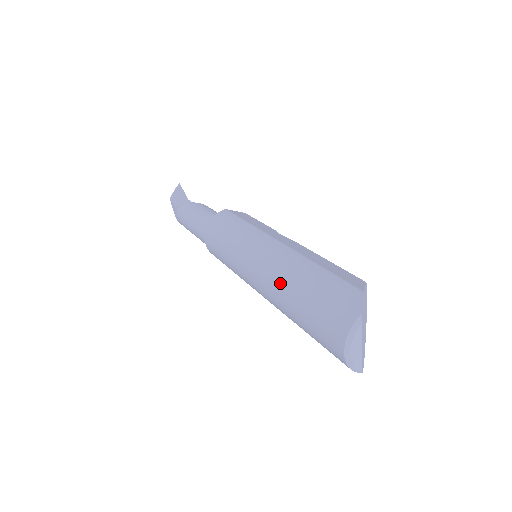
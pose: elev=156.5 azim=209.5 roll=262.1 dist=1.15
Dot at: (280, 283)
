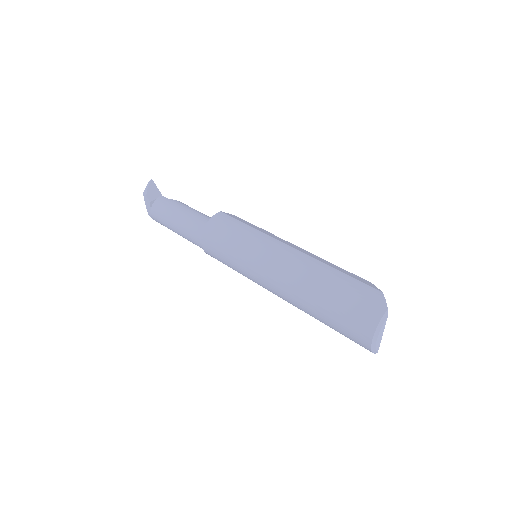
Dot at: (303, 283)
